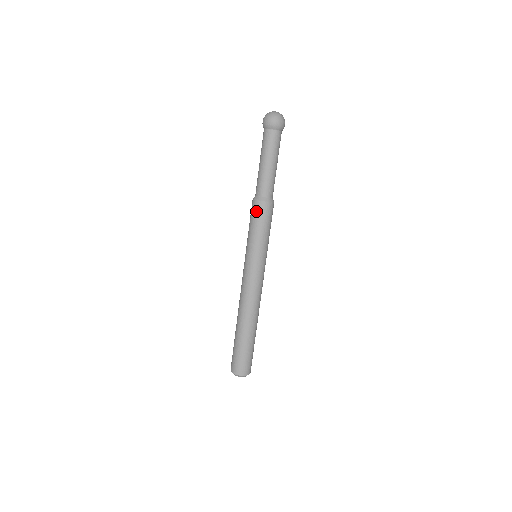
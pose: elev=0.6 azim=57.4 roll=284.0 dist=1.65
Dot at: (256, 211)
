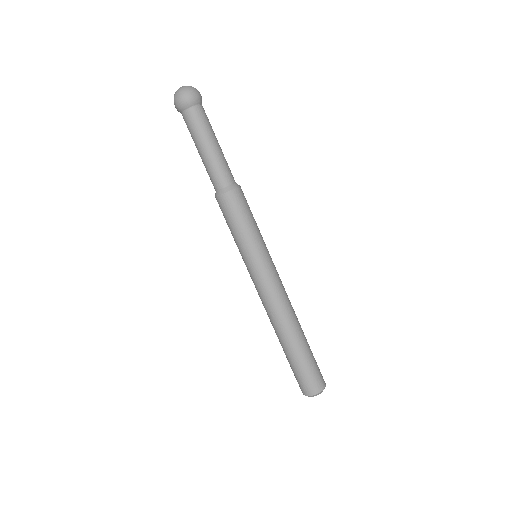
Dot at: occluded
